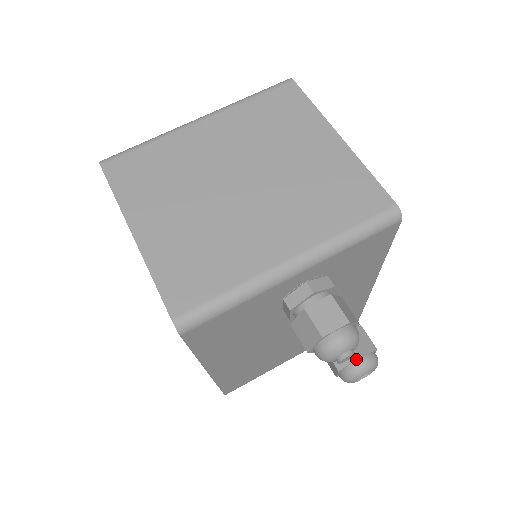
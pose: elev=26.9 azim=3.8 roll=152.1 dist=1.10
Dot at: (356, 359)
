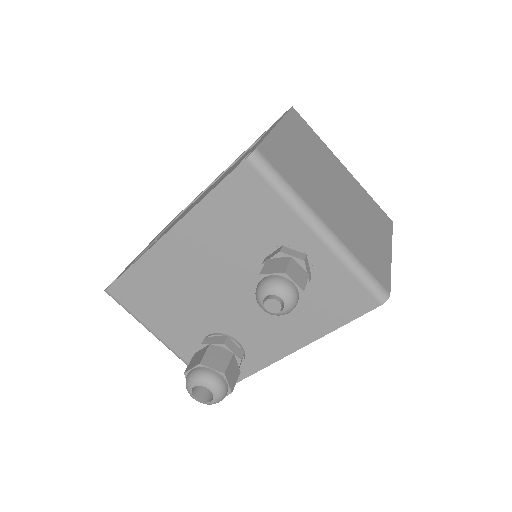
Dot at: (221, 371)
